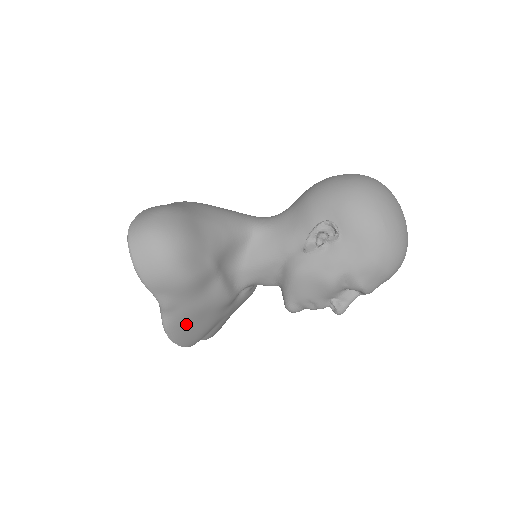
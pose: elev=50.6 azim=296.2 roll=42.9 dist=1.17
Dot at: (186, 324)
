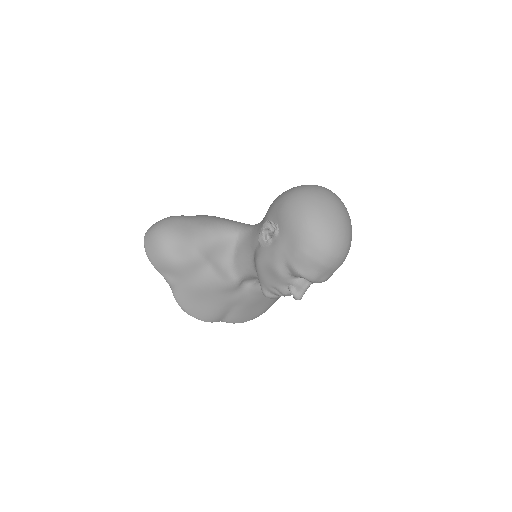
Dot at: (192, 300)
